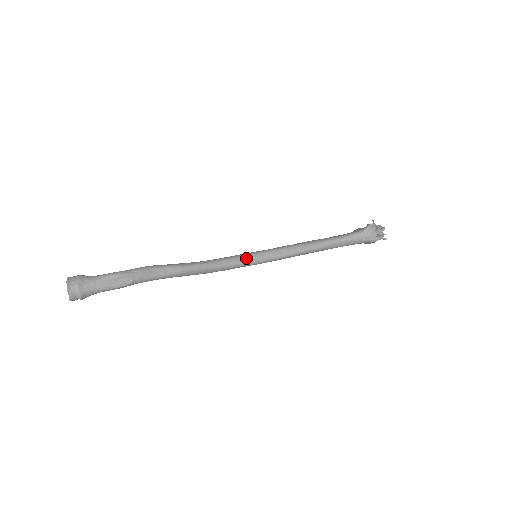
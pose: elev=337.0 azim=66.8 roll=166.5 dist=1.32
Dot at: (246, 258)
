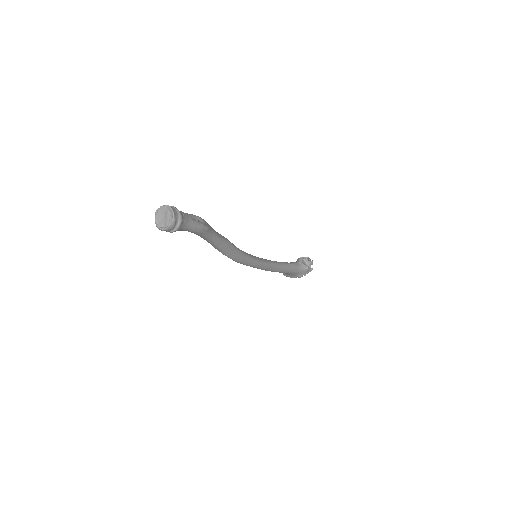
Dot at: (251, 255)
